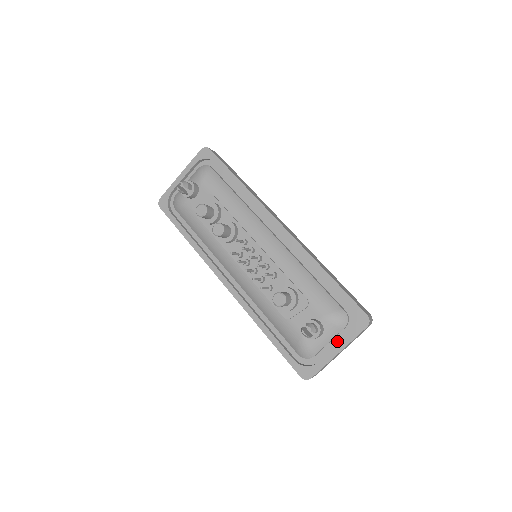
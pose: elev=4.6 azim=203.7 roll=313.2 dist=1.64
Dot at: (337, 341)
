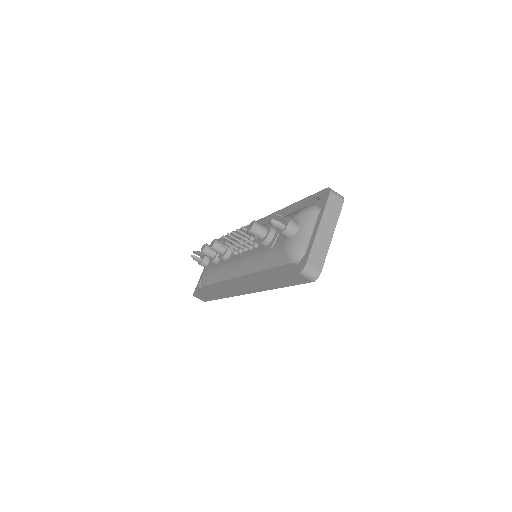
Dot at: occluded
